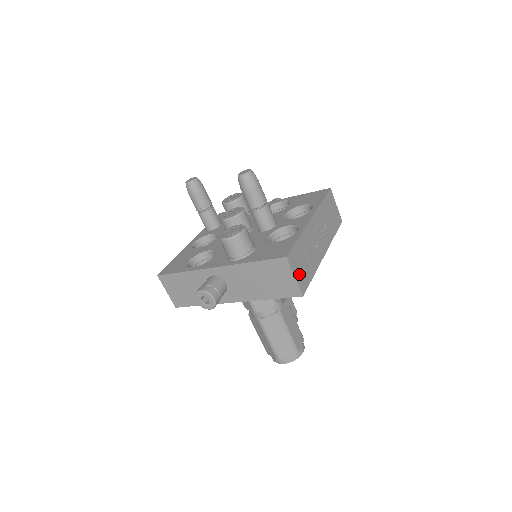
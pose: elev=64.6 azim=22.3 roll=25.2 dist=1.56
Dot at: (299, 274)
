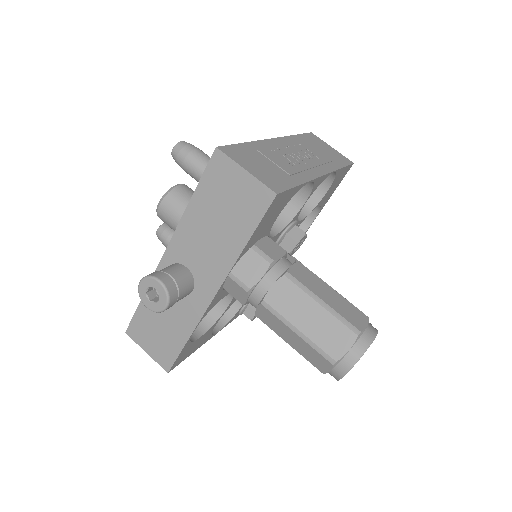
Dot at: (258, 171)
